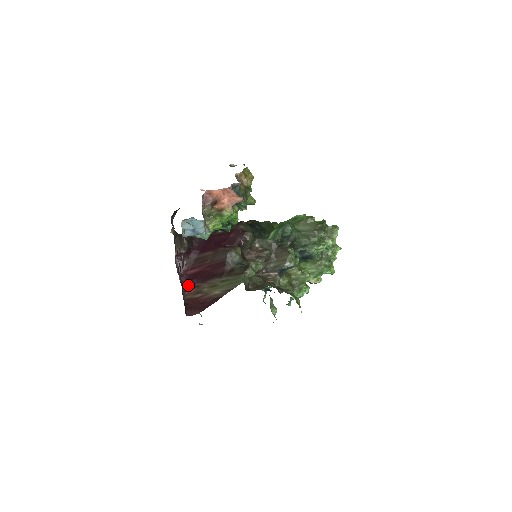
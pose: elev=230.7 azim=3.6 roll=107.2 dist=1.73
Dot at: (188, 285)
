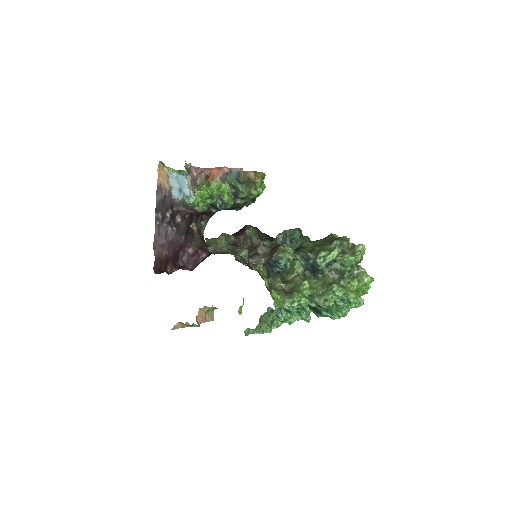
Dot at: (182, 267)
